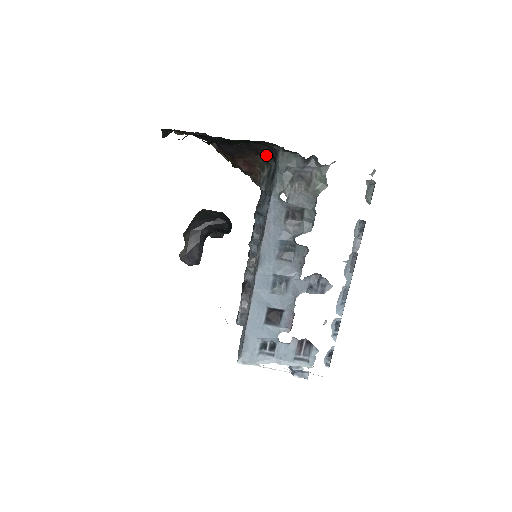
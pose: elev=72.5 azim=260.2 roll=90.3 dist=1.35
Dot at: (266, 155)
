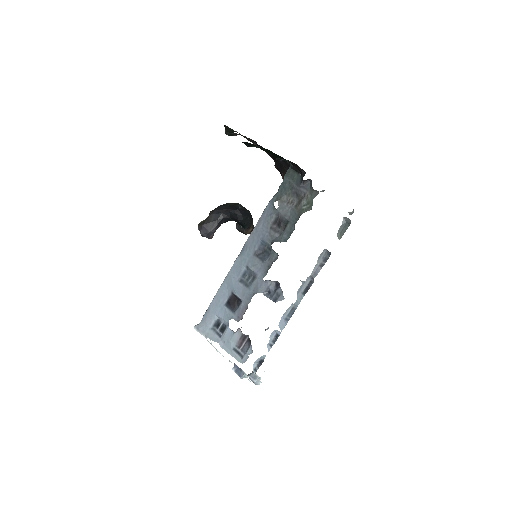
Dot at: occluded
